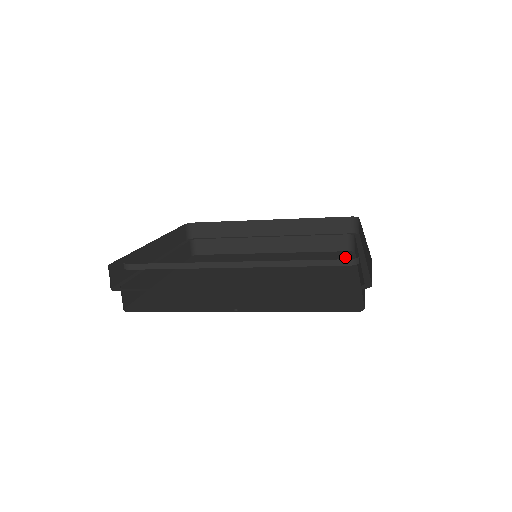
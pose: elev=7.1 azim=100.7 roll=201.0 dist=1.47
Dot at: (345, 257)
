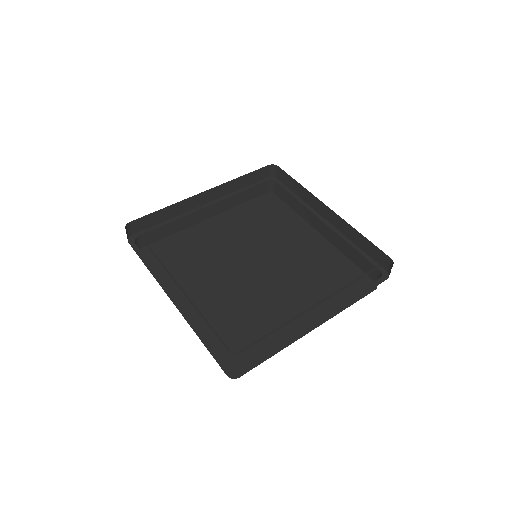
Dot at: (278, 206)
